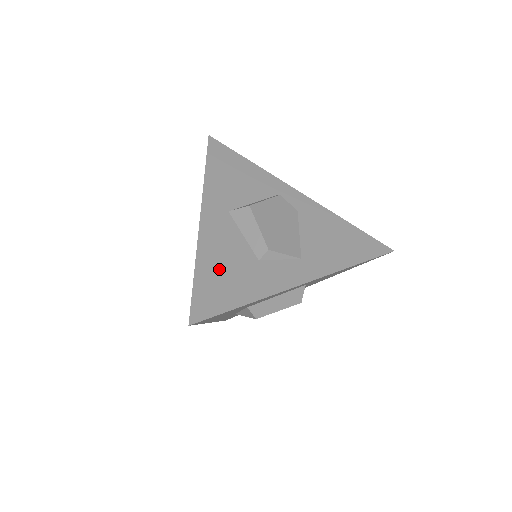
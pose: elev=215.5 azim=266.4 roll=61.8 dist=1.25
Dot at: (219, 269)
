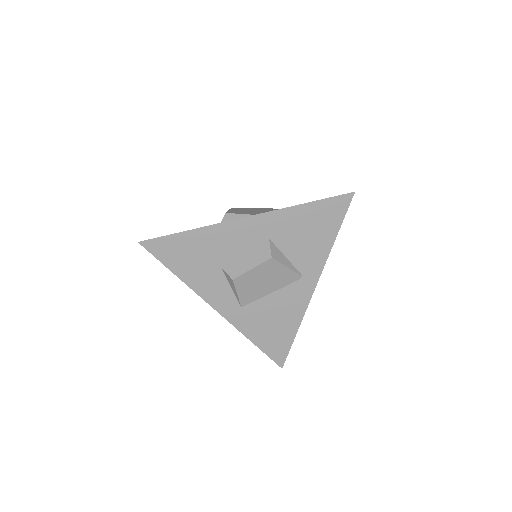
Dot at: occluded
